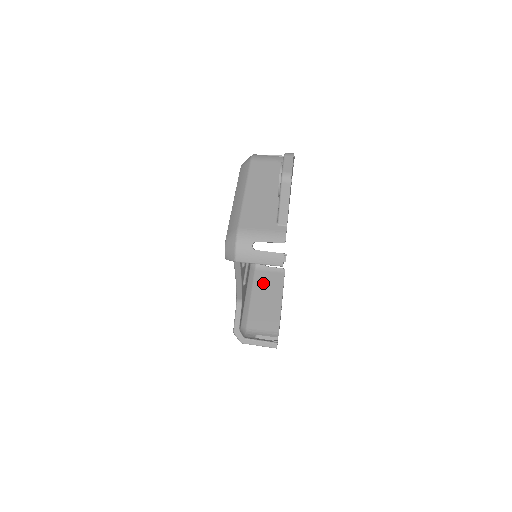
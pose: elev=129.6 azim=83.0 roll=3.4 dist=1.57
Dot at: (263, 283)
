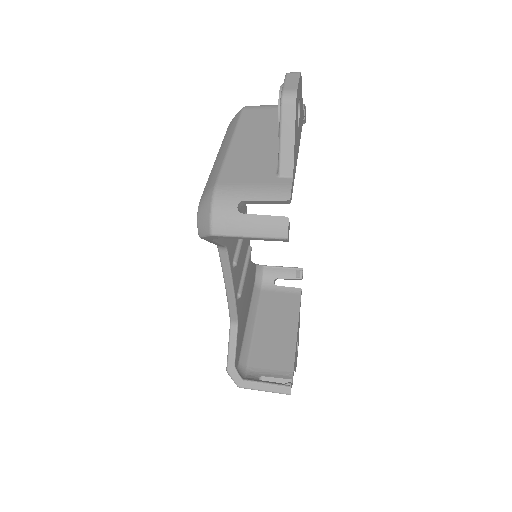
Dot at: (271, 307)
